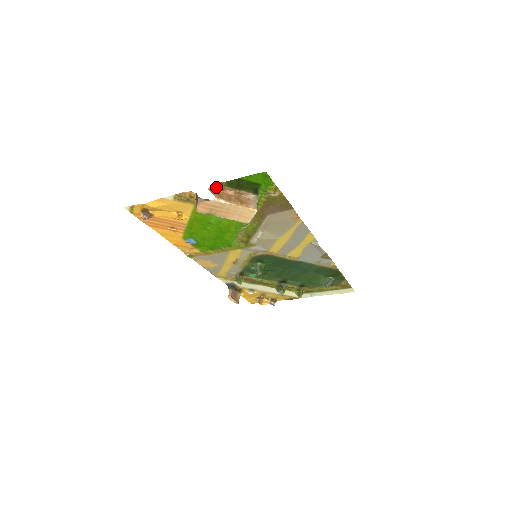
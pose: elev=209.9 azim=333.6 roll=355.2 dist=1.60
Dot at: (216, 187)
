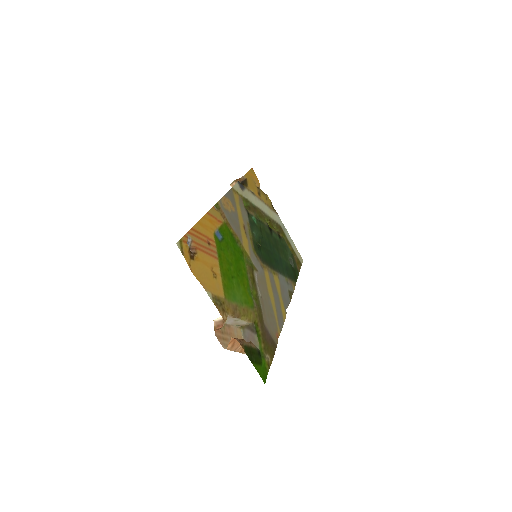
Dot at: (238, 339)
